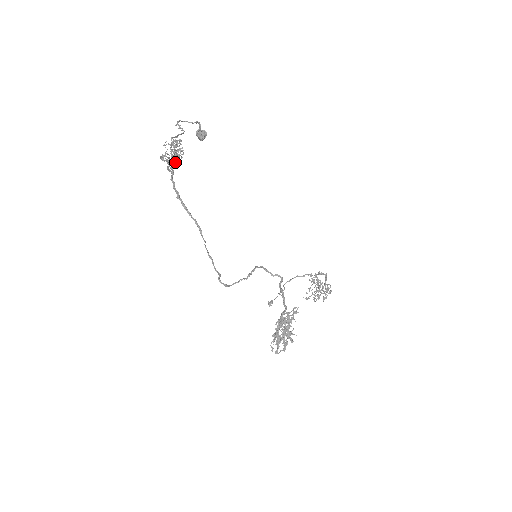
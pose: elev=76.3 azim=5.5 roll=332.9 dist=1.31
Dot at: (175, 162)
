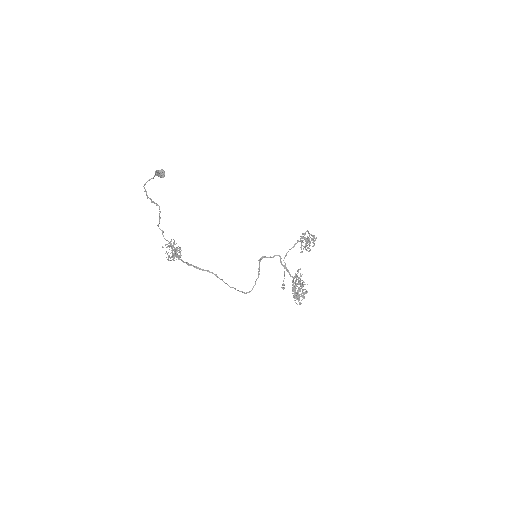
Dot at: occluded
